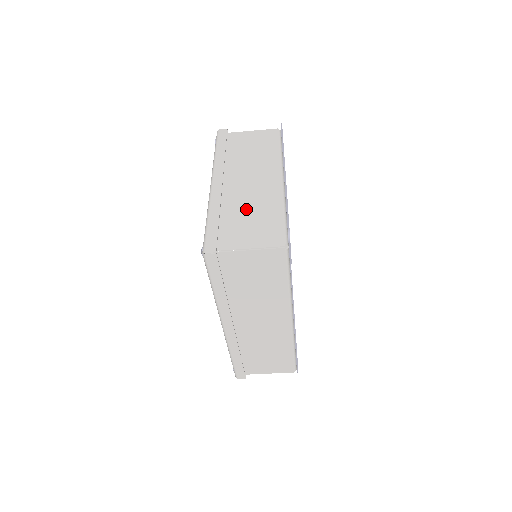
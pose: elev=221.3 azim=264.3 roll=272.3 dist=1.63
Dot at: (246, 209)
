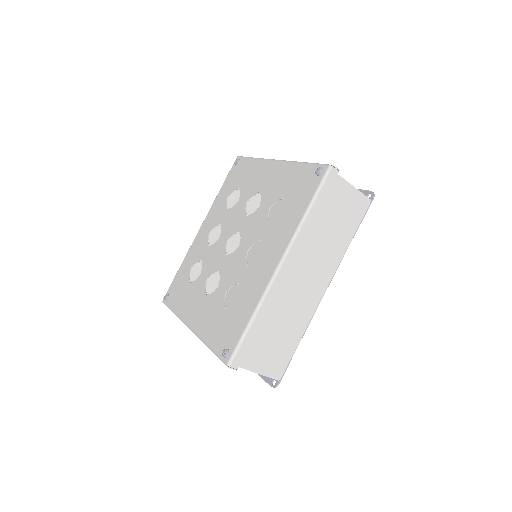
Dot at: occluded
